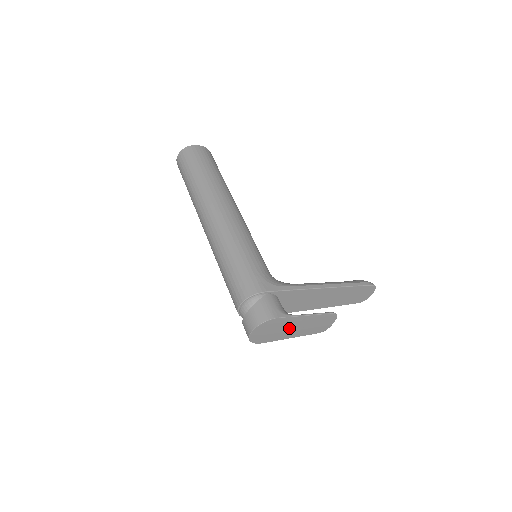
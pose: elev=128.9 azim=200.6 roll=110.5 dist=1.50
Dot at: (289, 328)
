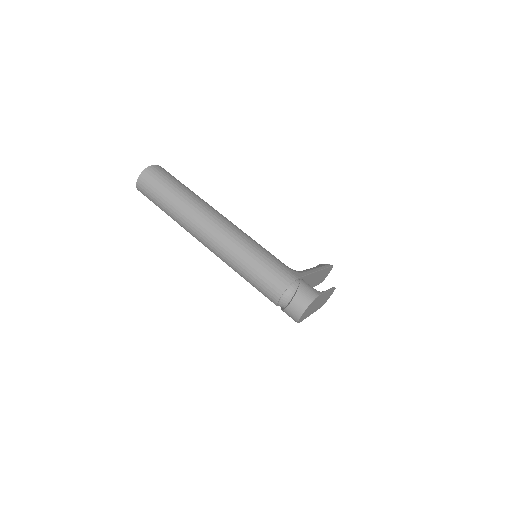
Dot at: (316, 305)
